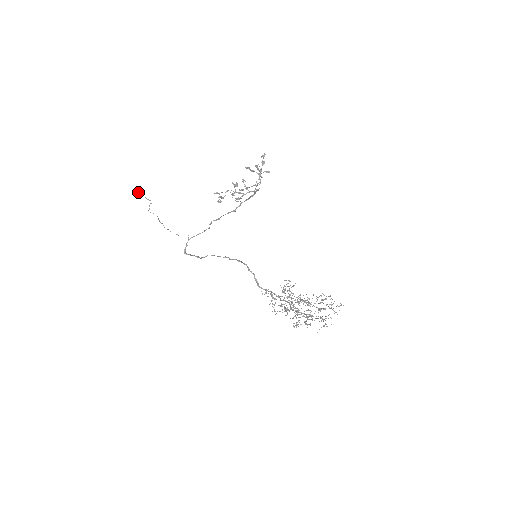
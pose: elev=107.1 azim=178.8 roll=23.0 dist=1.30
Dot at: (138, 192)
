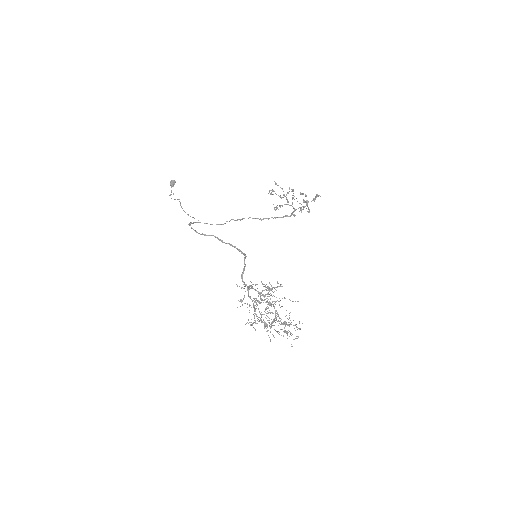
Dot at: (171, 180)
